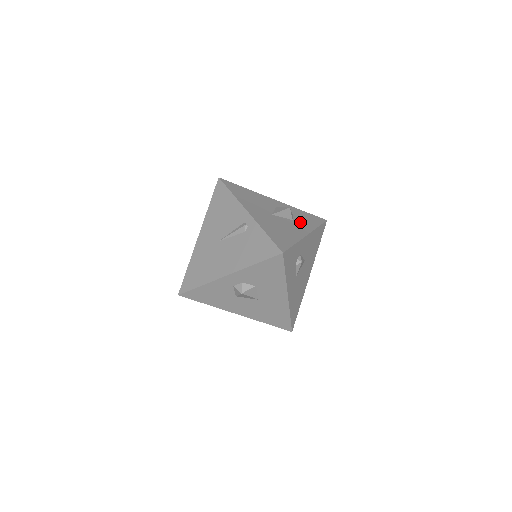
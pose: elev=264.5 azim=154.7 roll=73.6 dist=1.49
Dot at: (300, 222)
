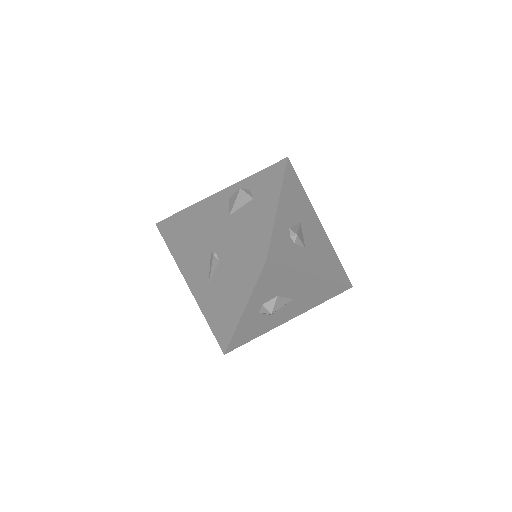
Dot at: (262, 193)
